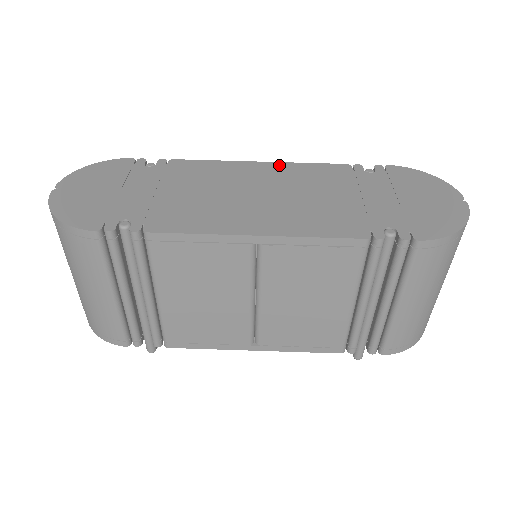
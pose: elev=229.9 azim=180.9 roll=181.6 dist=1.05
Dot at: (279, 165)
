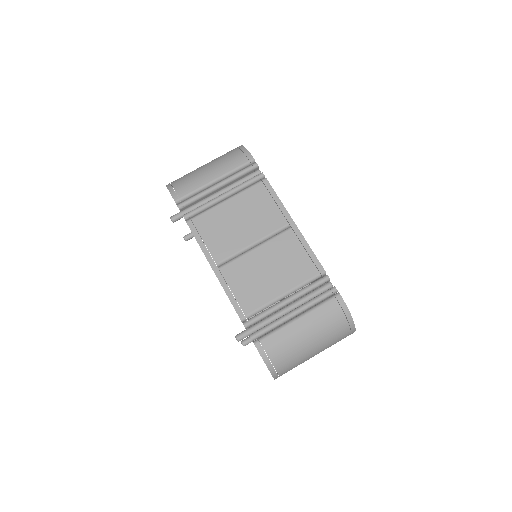
Dot at: occluded
